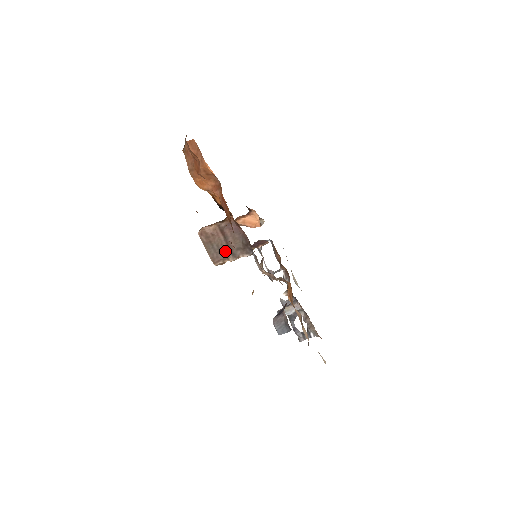
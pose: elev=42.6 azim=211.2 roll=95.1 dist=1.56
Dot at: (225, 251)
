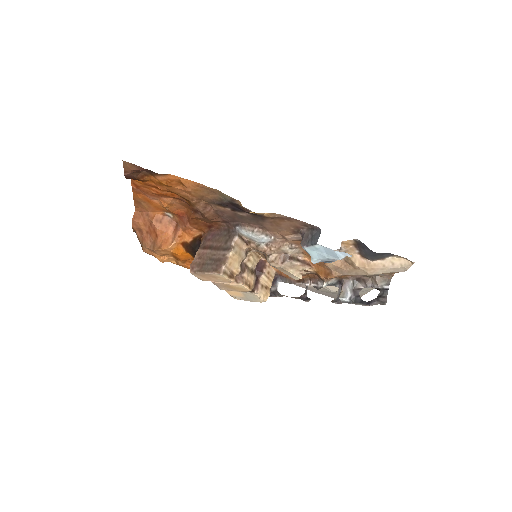
Dot at: (219, 255)
